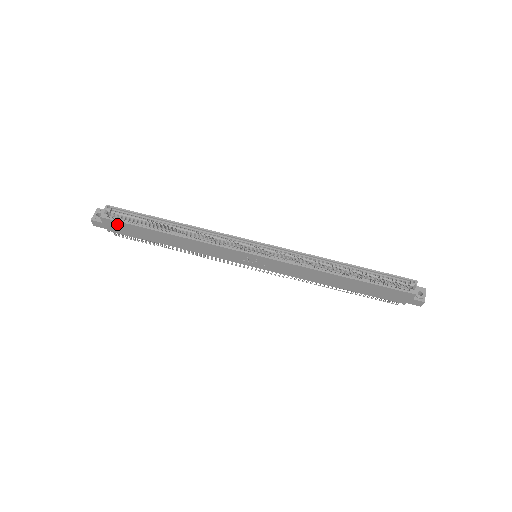
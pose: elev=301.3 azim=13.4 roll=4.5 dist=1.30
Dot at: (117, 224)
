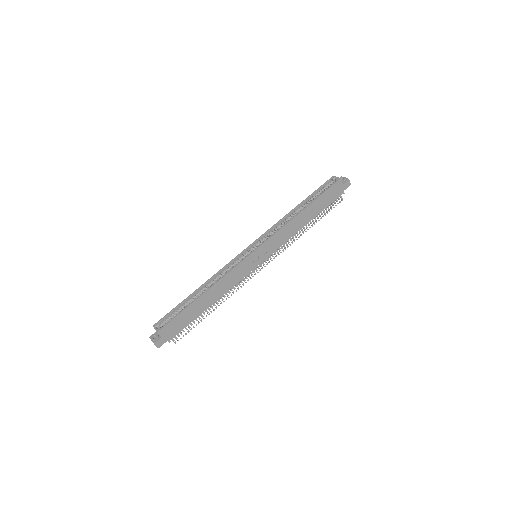
Dot at: (170, 326)
